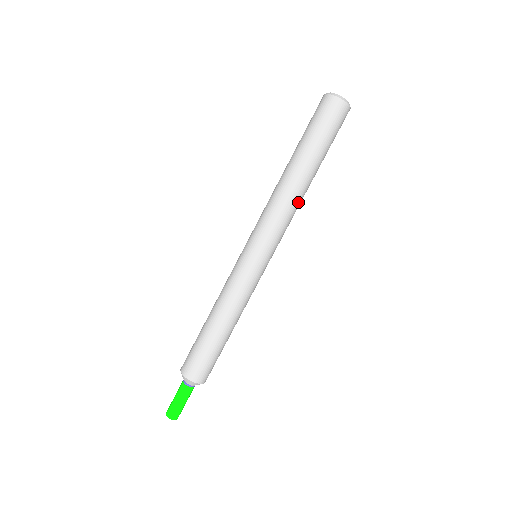
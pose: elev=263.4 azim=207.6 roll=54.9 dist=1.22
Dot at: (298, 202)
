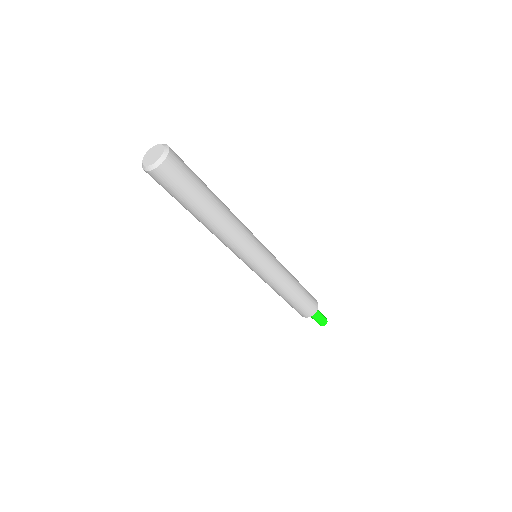
Dot at: (222, 235)
